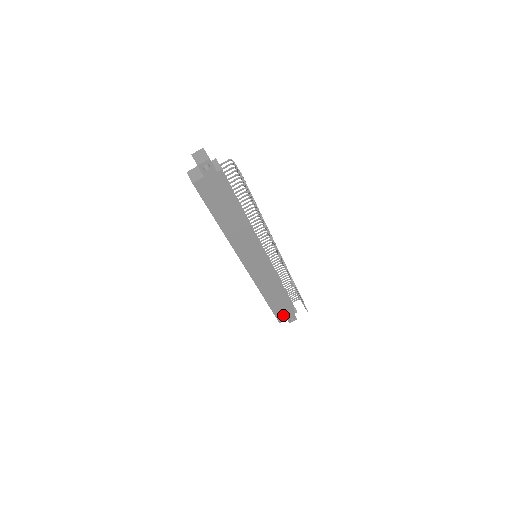
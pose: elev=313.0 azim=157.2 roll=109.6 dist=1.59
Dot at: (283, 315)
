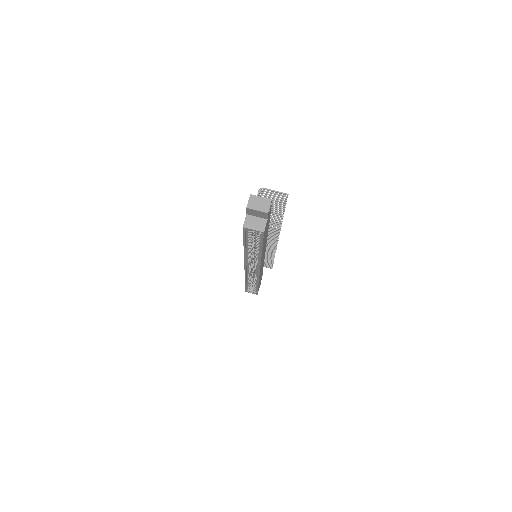
Dot at: (259, 286)
